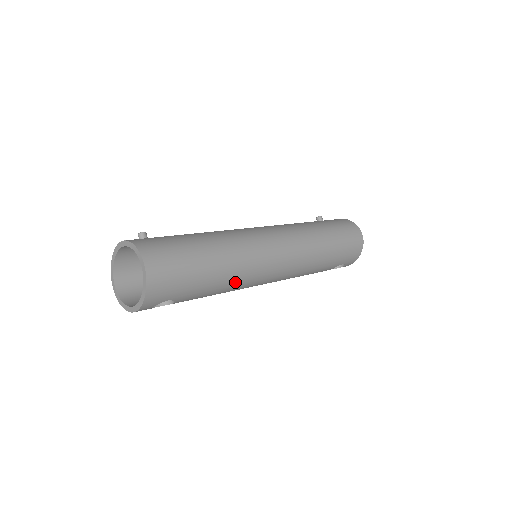
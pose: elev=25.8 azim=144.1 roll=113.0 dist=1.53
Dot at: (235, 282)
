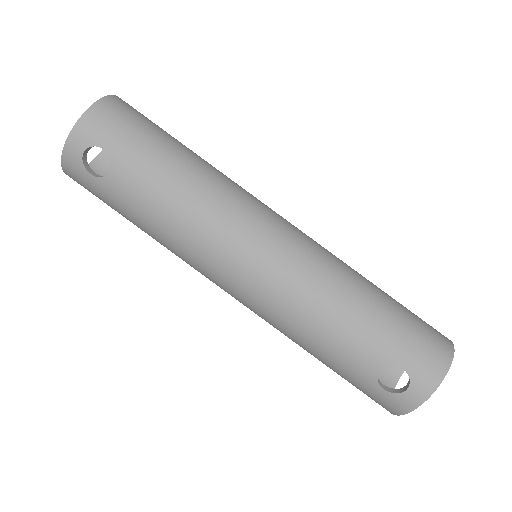
Dot at: (197, 205)
